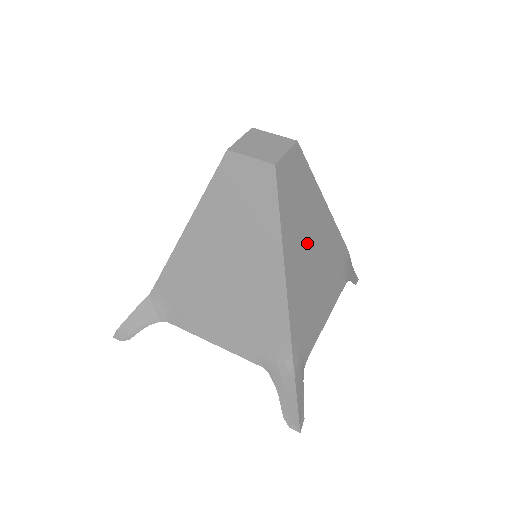
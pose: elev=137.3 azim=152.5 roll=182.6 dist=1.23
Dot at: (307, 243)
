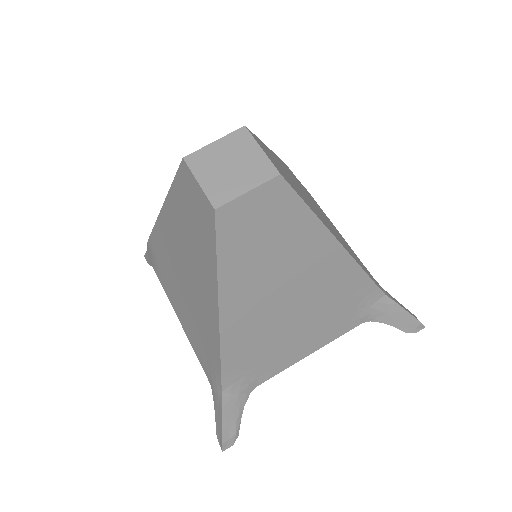
Dot at: (310, 202)
